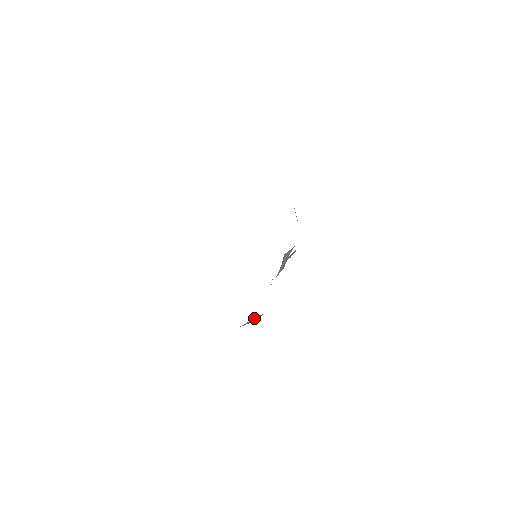
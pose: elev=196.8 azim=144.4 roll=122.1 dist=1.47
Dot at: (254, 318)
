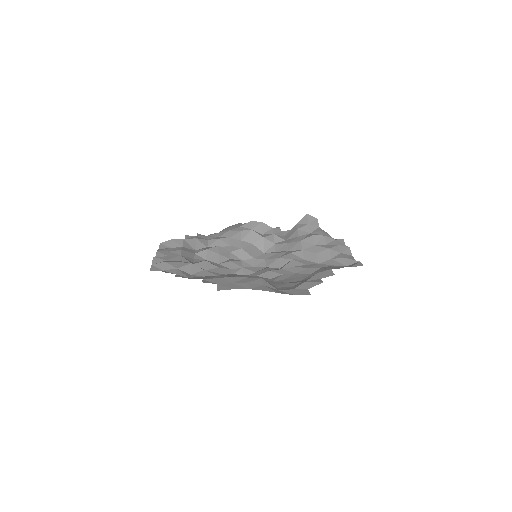
Dot at: (197, 240)
